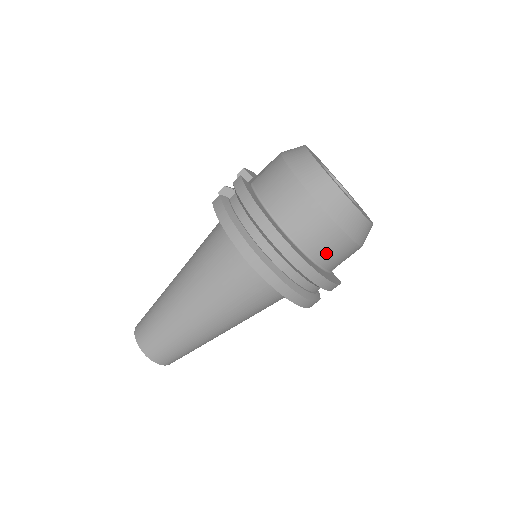
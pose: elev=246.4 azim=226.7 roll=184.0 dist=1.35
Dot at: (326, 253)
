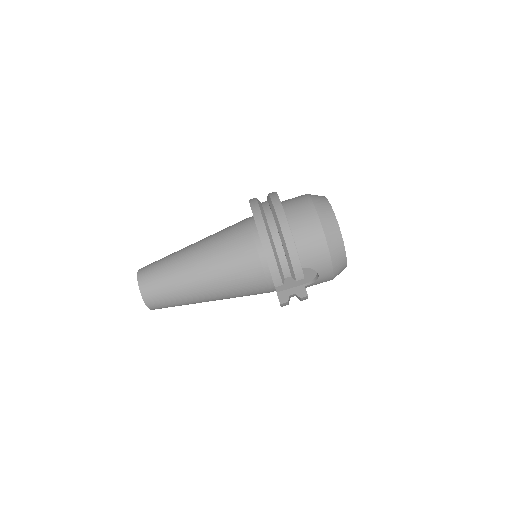
Dot at: (302, 230)
